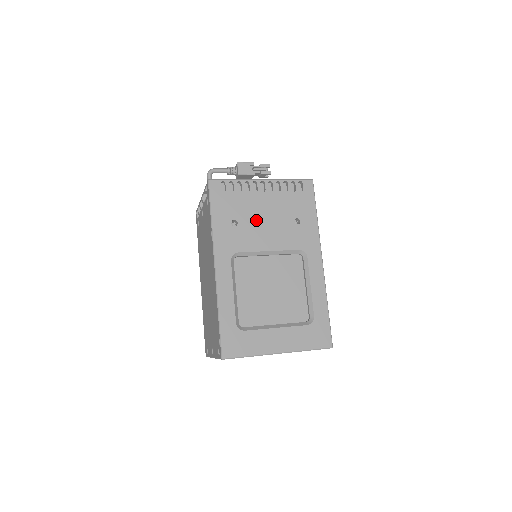
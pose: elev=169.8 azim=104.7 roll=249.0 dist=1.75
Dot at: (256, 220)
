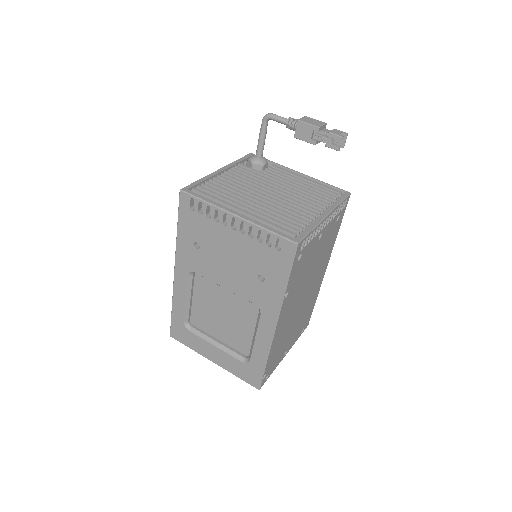
Dot at: (218, 254)
